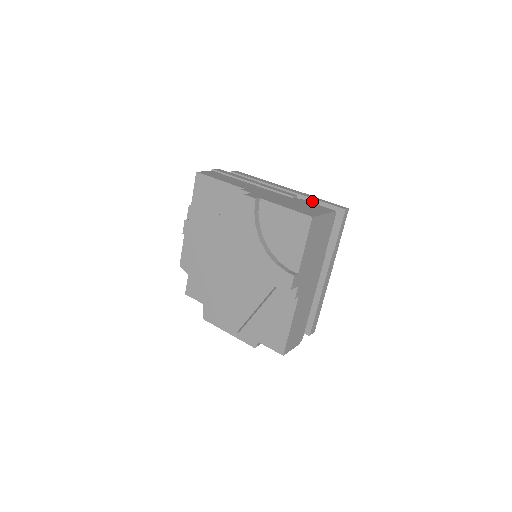
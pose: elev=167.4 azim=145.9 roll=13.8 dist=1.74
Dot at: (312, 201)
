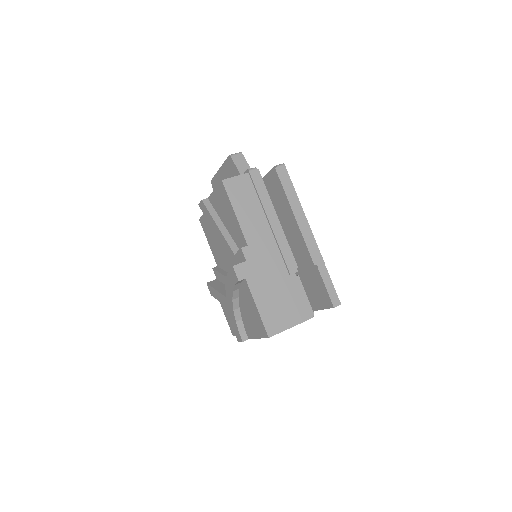
Dot at: (317, 271)
